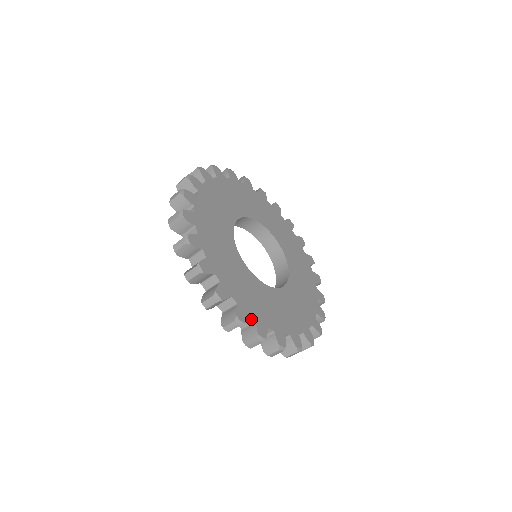
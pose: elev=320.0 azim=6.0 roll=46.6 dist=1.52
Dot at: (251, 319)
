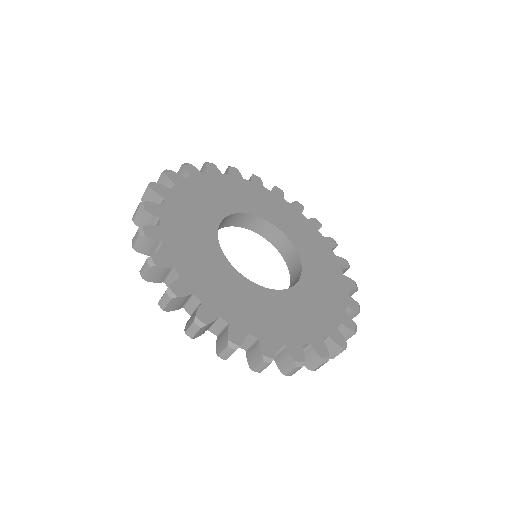
Dot at: (252, 337)
